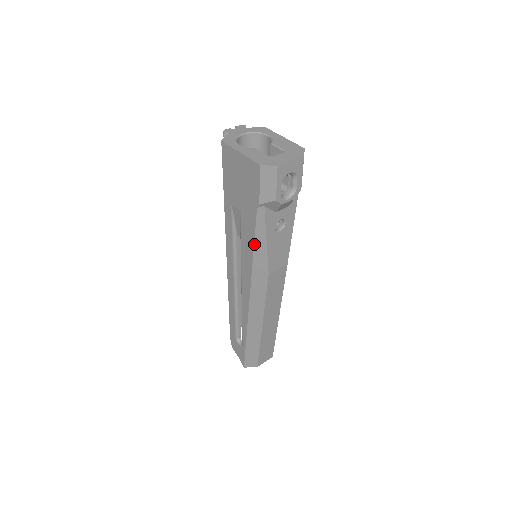
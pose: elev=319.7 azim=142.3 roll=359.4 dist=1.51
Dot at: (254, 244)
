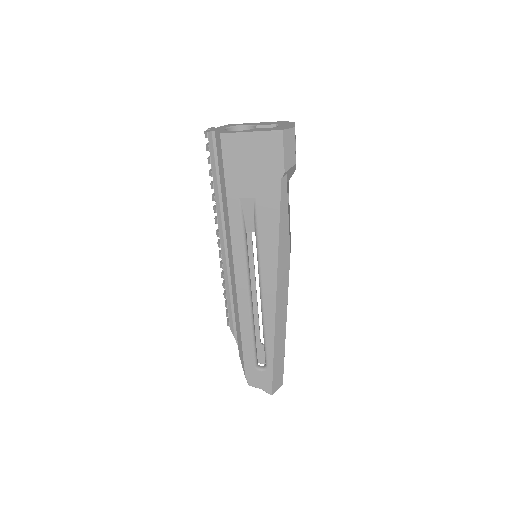
Dot at: (279, 223)
